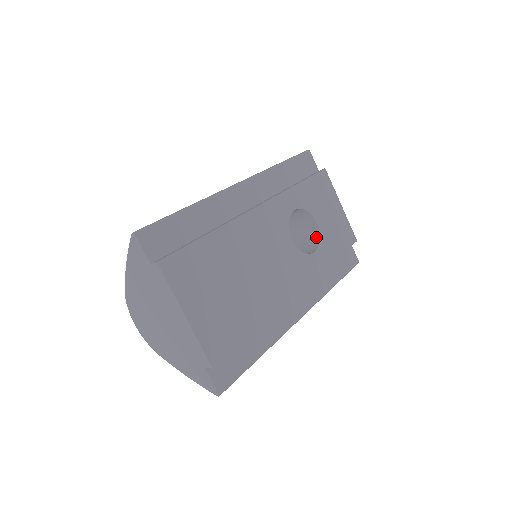
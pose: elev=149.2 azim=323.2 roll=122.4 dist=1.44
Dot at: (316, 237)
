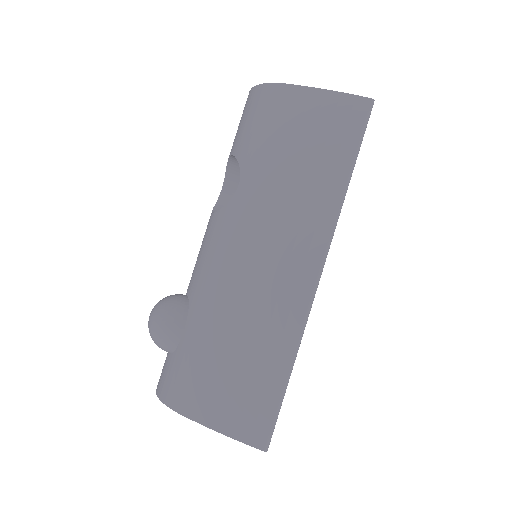
Dot at: occluded
